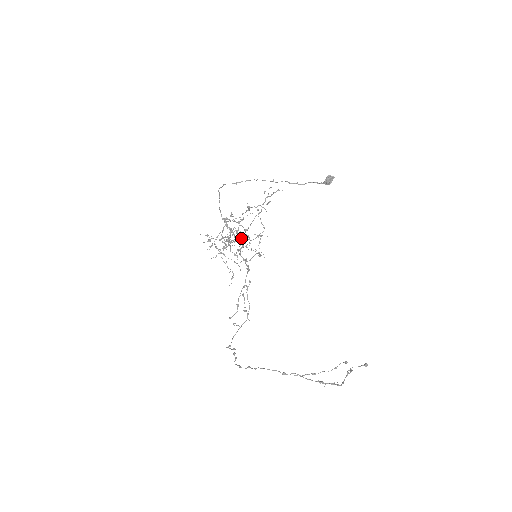
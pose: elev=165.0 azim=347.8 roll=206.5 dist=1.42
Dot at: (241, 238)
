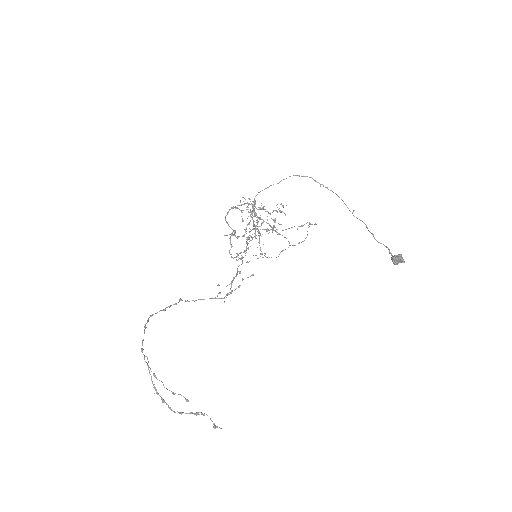
Dot at: (278, 234)
